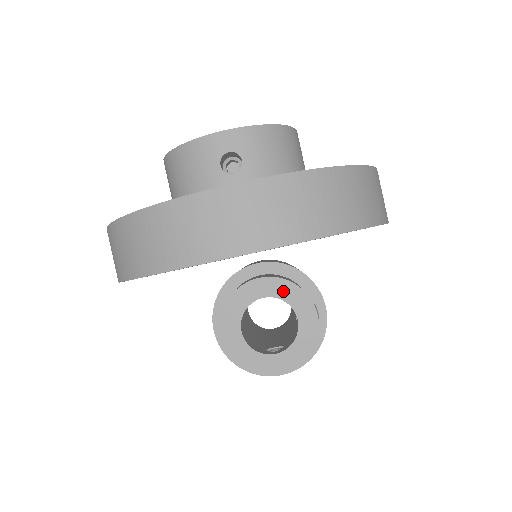
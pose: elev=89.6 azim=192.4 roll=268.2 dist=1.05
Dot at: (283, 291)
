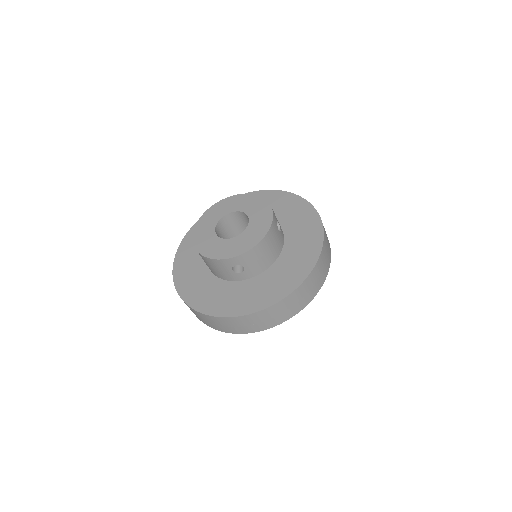
Dot at: occluded
